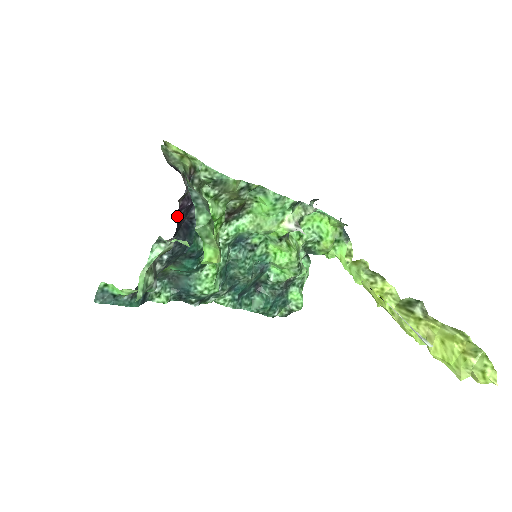
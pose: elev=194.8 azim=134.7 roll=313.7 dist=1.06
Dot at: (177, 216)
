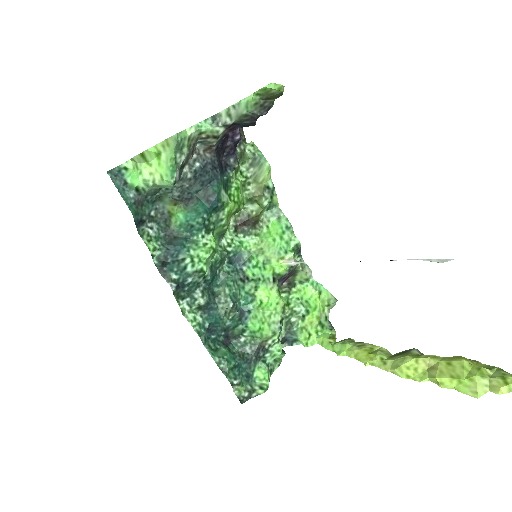
Dot at: (226, 136)
